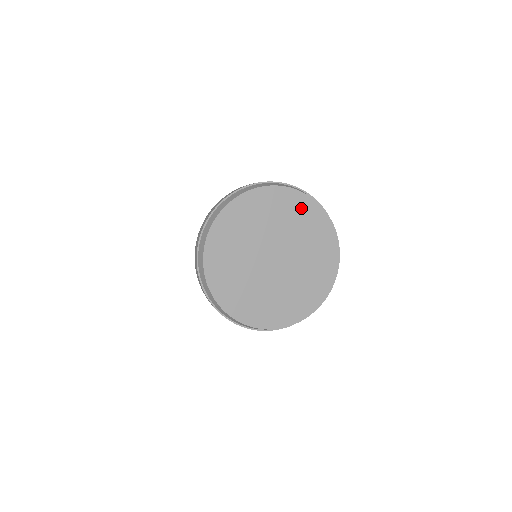
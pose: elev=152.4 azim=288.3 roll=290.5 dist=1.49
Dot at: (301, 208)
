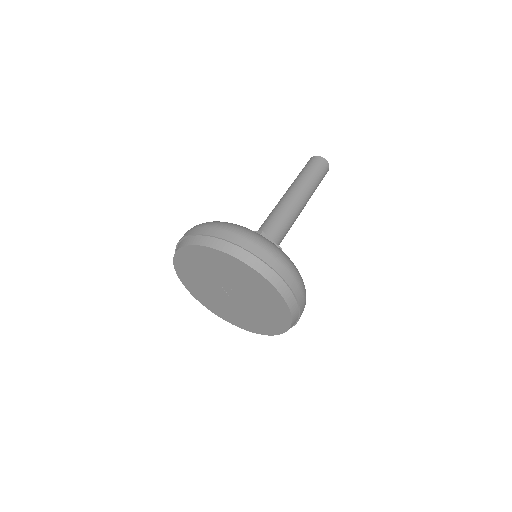
Dot at: (241, 270)
